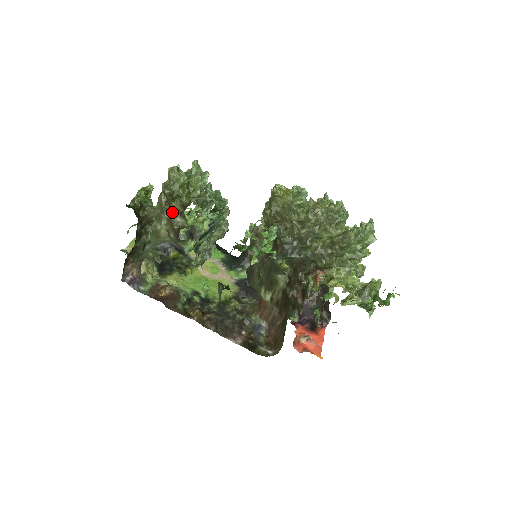
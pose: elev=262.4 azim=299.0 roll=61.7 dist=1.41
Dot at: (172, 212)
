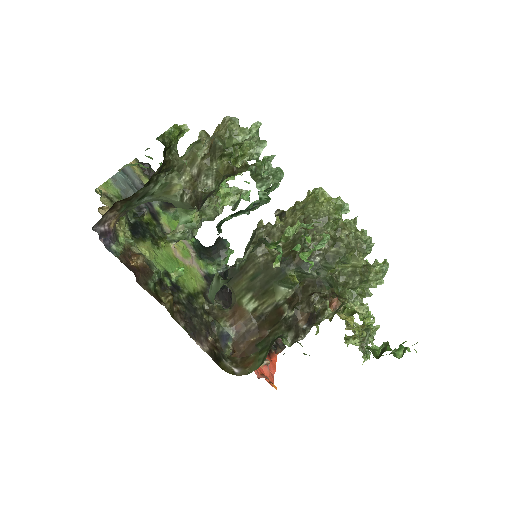
Dot at: (209, 170)
